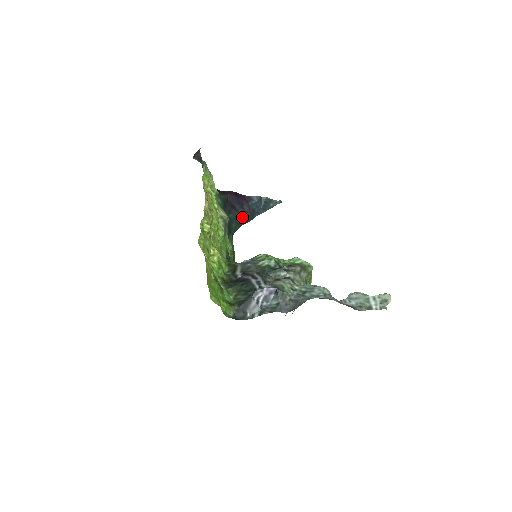
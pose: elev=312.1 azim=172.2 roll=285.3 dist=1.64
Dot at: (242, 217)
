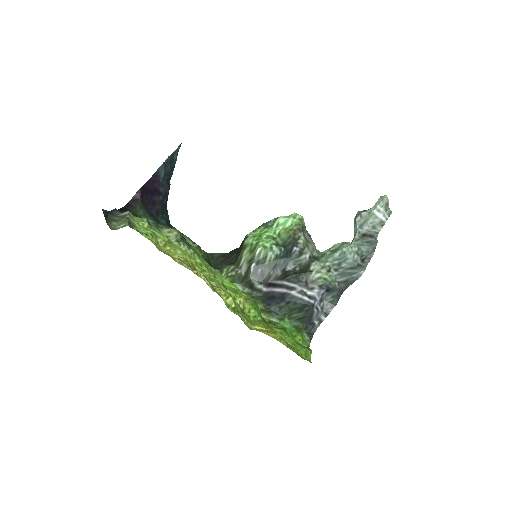
Dot at: (166, 201)
